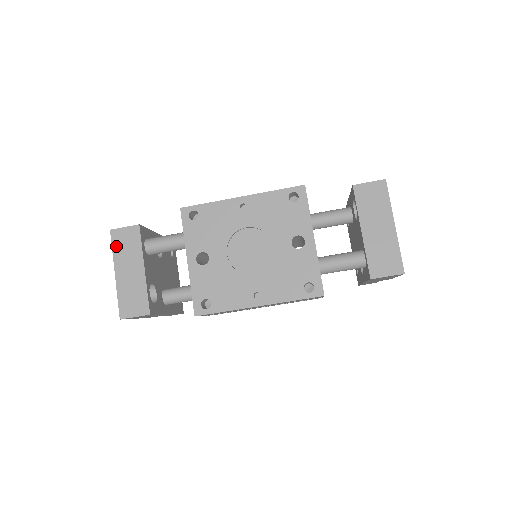
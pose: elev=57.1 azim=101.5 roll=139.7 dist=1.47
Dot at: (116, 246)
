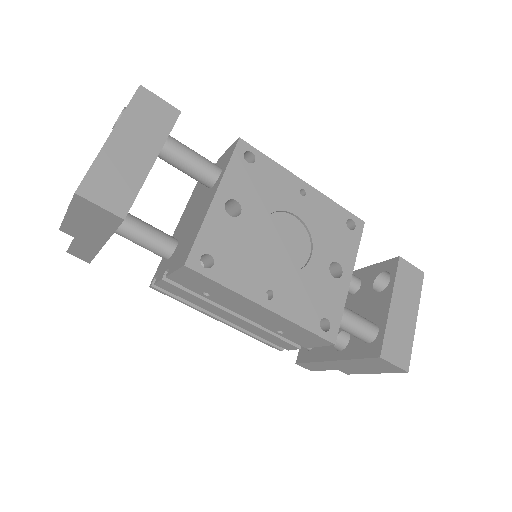
Dot at: (135, 107)
